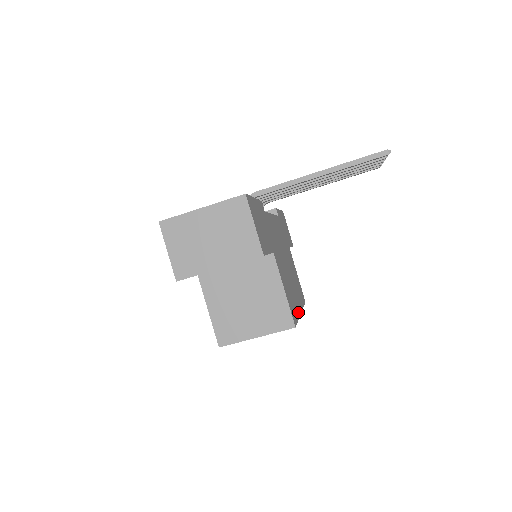
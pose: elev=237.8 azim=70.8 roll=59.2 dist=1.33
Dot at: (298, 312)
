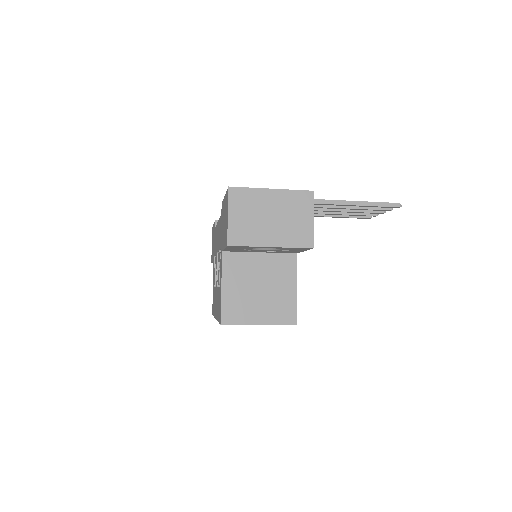
Dot at: occluded
